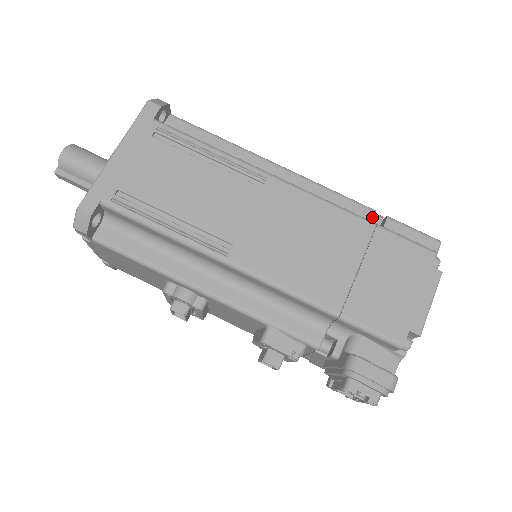
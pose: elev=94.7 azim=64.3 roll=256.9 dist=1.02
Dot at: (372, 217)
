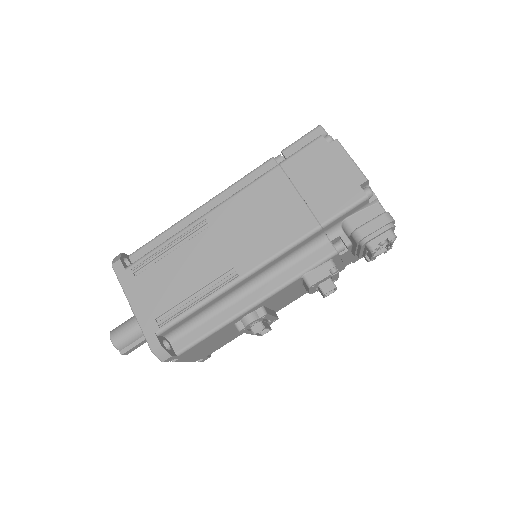
Dot at: (275, 162)
